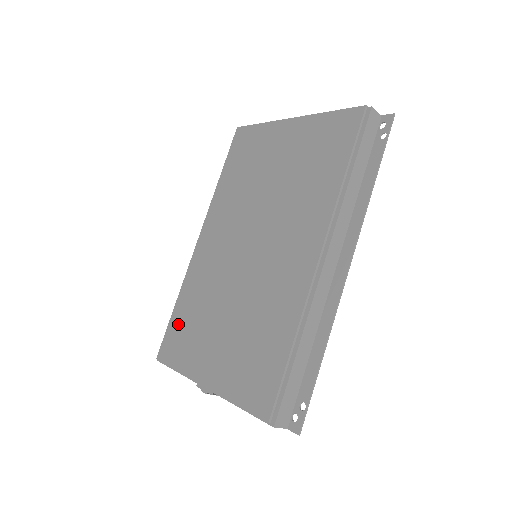
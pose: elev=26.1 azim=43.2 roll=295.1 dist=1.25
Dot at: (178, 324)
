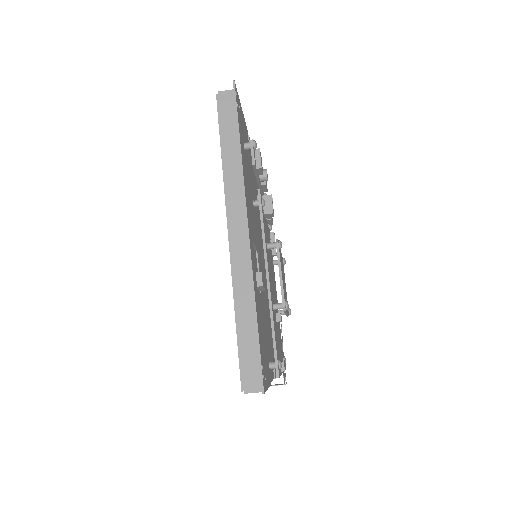
Dot at: occluded
